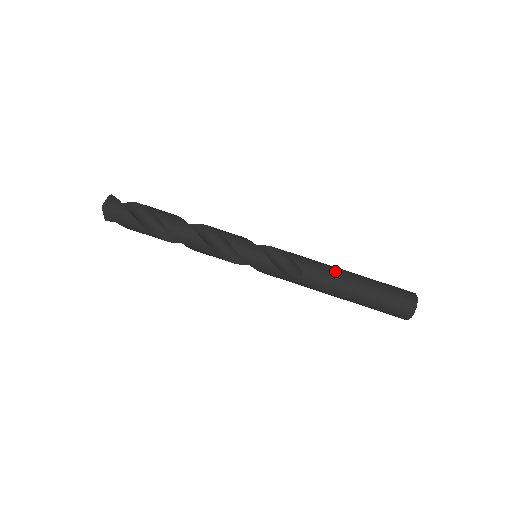
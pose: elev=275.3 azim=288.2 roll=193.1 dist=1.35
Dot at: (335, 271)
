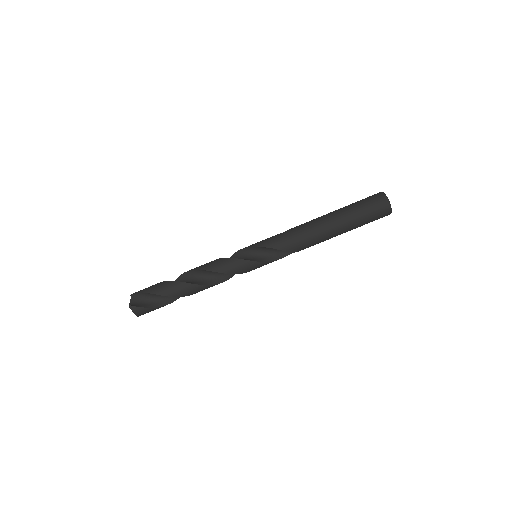
Dot at: (321, 235)
